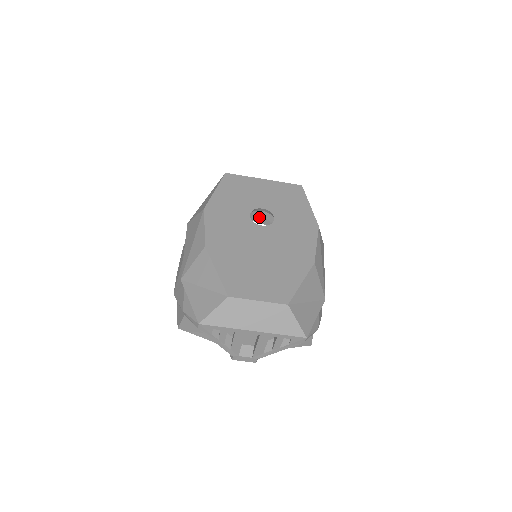
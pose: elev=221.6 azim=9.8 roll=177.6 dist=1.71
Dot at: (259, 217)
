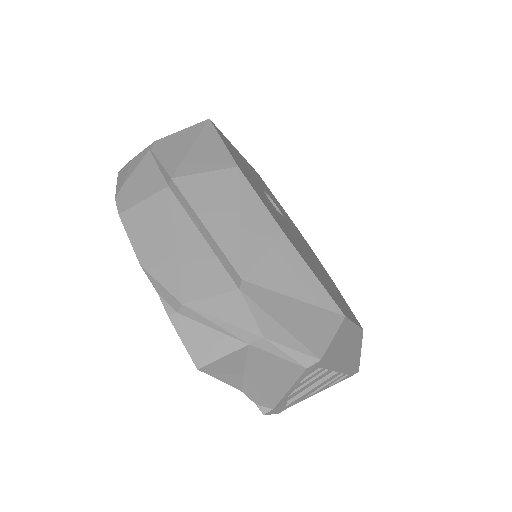
Dot at: occluded
